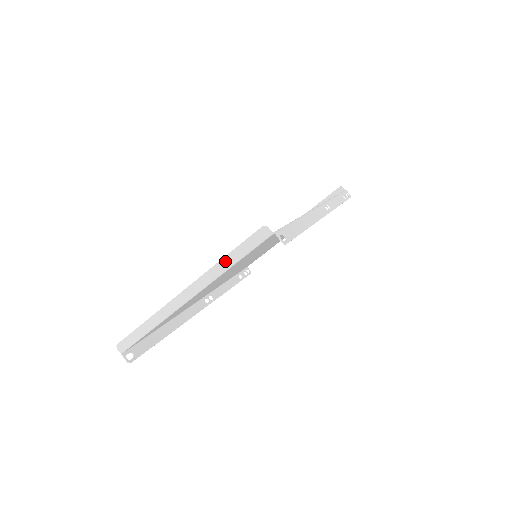
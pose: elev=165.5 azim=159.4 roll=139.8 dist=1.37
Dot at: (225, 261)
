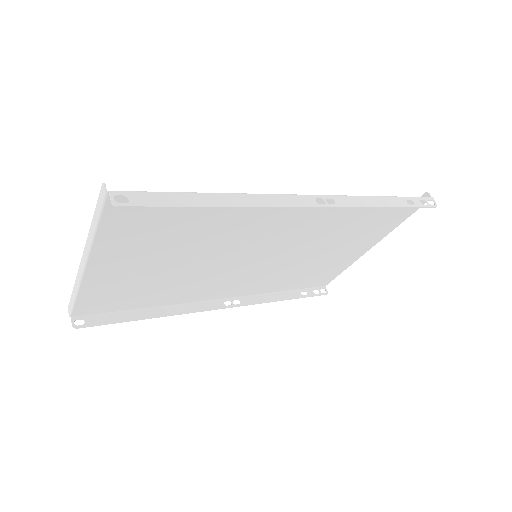
Dot at: (92, 225)
